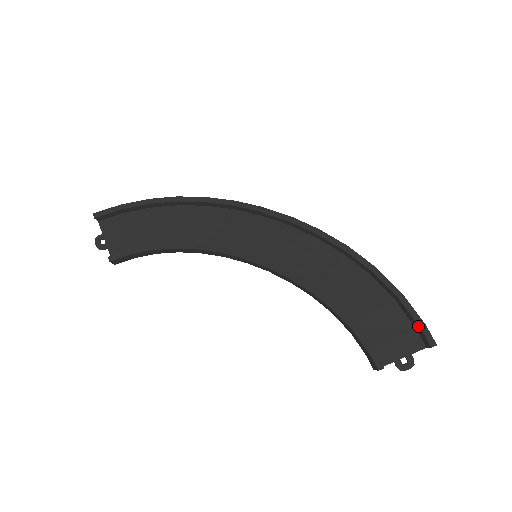
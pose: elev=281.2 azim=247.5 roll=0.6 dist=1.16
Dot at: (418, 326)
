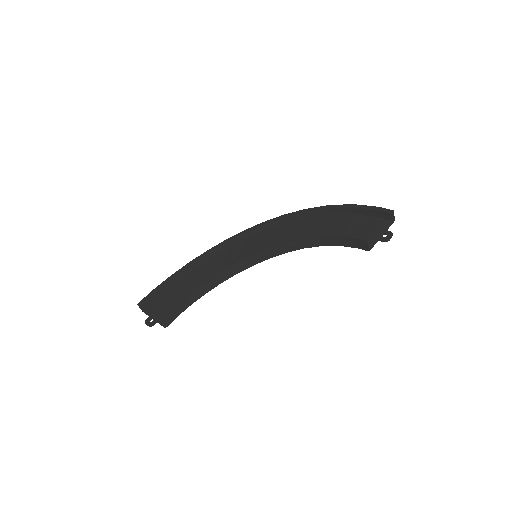
Dot at: (375, 211)
